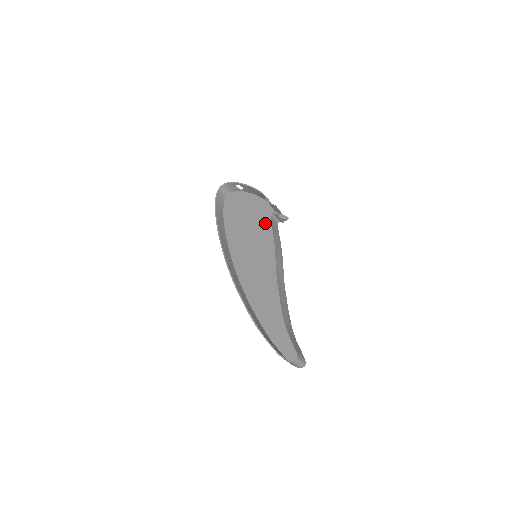
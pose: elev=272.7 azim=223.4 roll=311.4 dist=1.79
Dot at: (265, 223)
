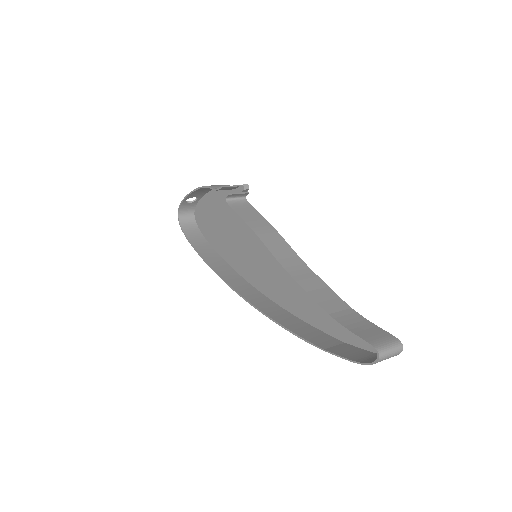
Dot at: occluded
